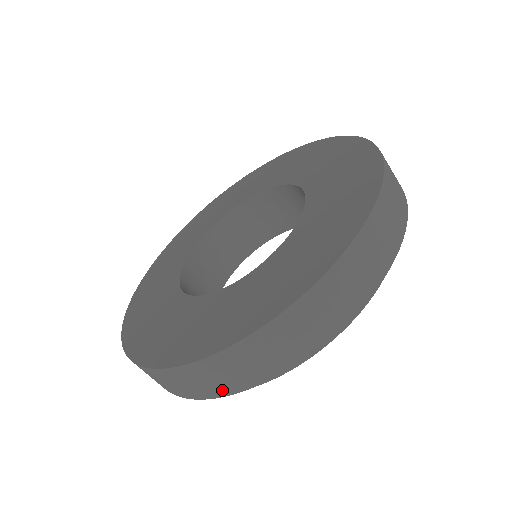
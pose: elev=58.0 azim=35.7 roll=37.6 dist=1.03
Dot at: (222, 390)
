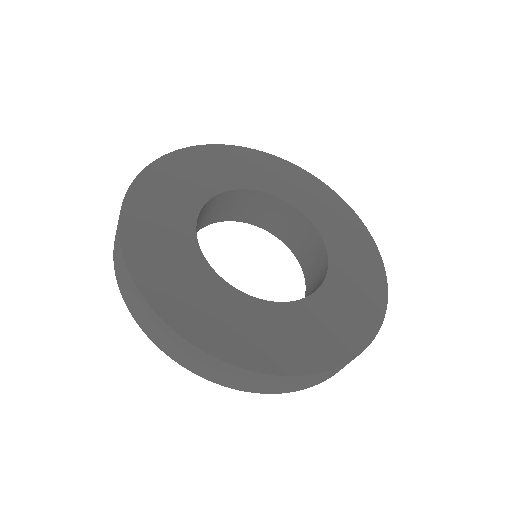
Dot at: (139, 320)
